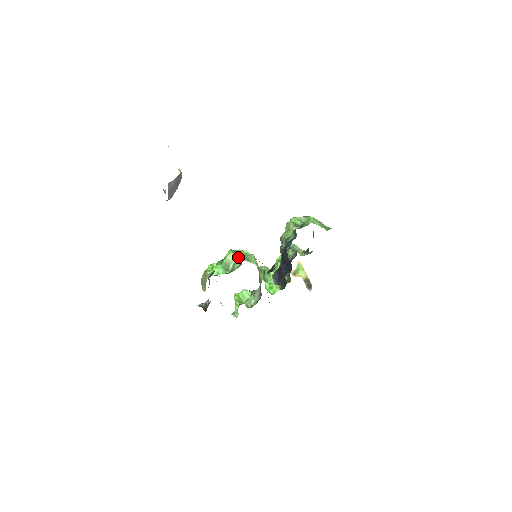
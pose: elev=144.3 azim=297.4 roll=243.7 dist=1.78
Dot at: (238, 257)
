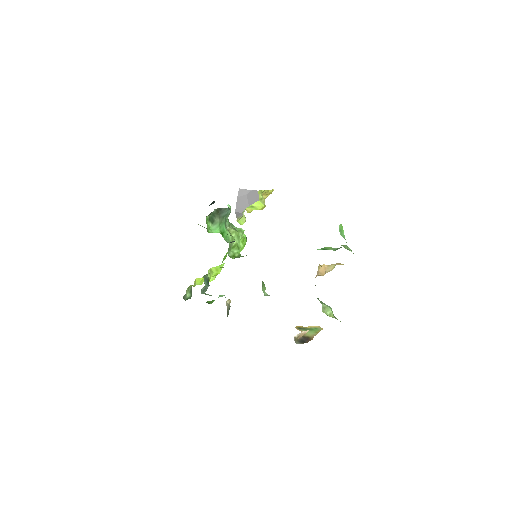
Dot at: occluded
